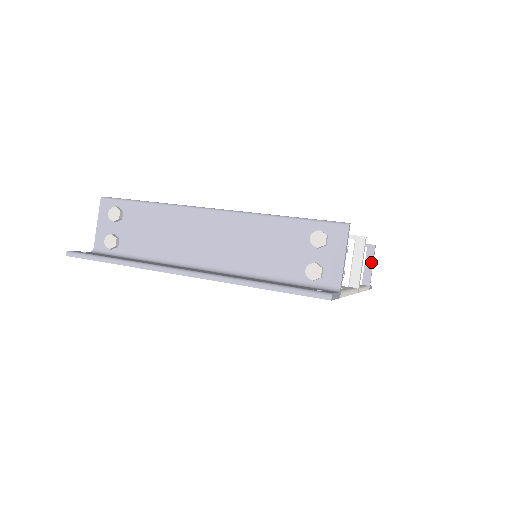
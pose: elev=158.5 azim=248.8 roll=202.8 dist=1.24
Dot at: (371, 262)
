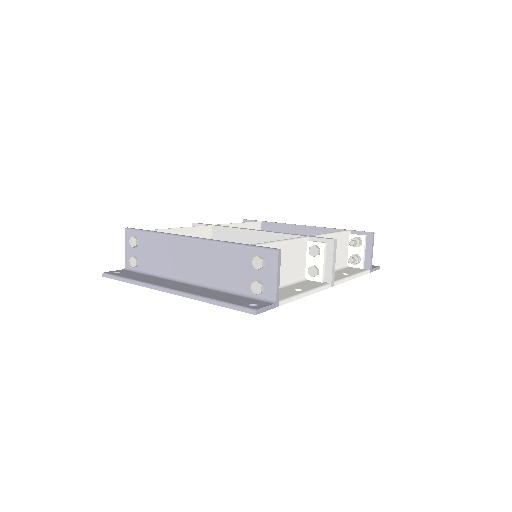
Dot at: (370, 248)
